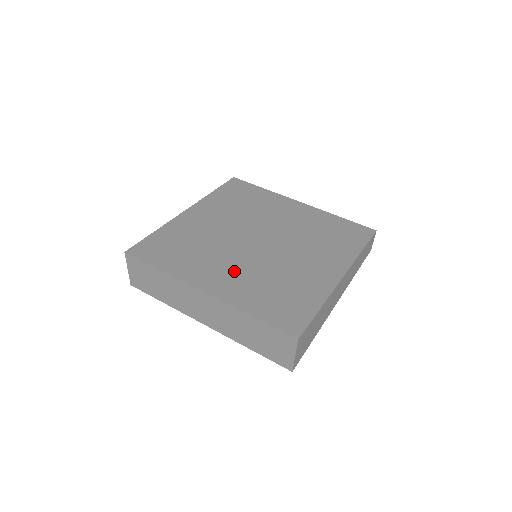
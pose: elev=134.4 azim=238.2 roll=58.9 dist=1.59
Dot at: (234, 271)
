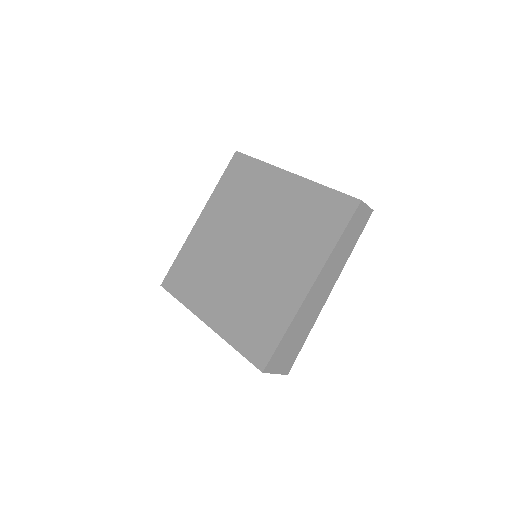
Dot at: (226, 295)
